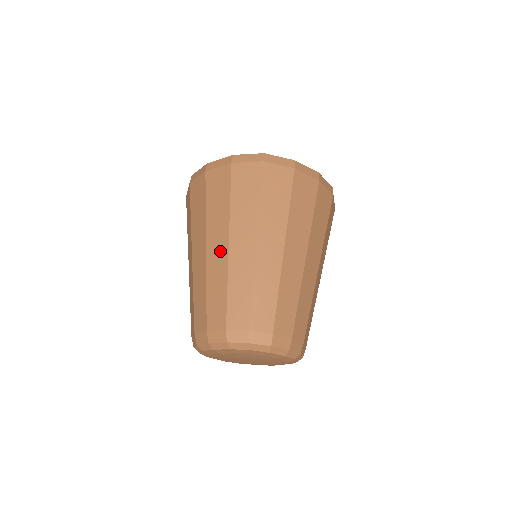
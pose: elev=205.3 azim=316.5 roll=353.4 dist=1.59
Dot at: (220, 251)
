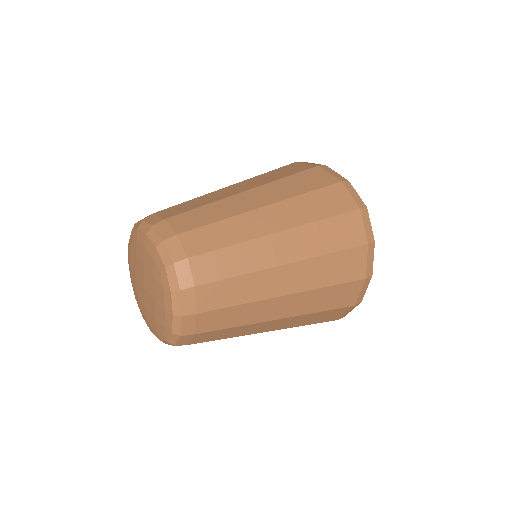
Dot at: (254, 201)
